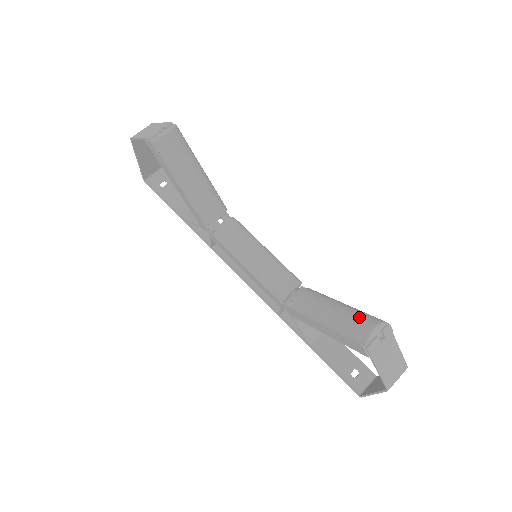
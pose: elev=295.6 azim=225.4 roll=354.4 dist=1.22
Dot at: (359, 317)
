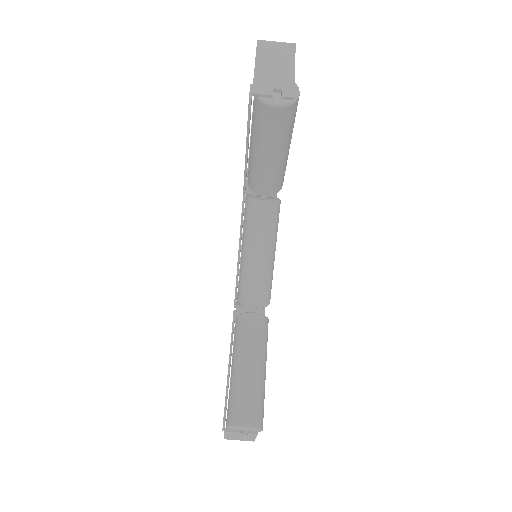
Dot at: (250, 403)
